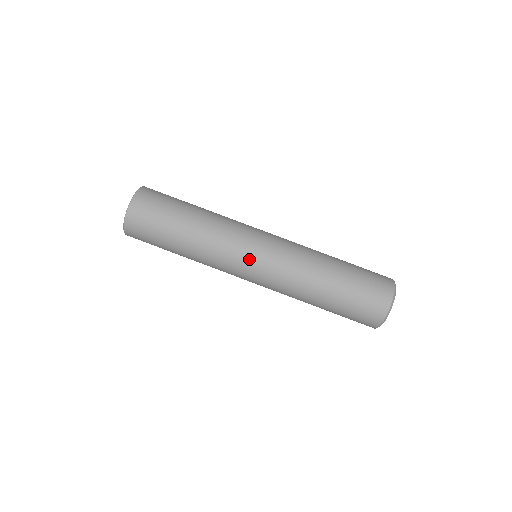
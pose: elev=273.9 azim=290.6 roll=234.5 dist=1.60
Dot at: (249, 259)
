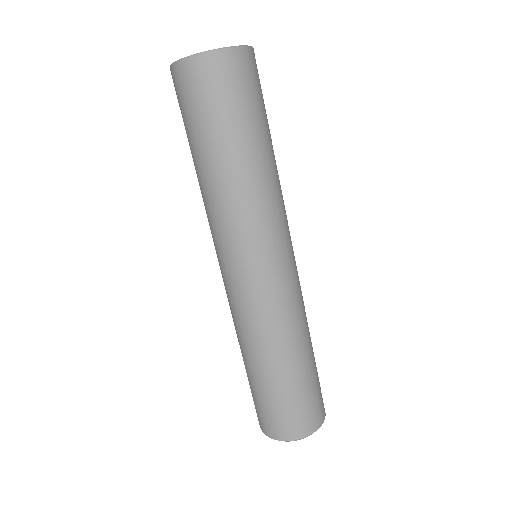
Dot at: (237, 264)
